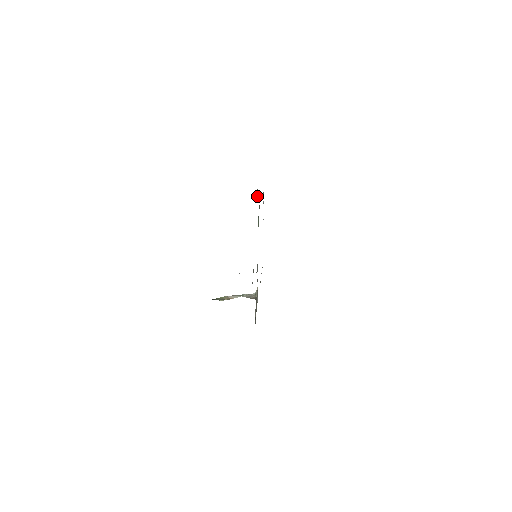
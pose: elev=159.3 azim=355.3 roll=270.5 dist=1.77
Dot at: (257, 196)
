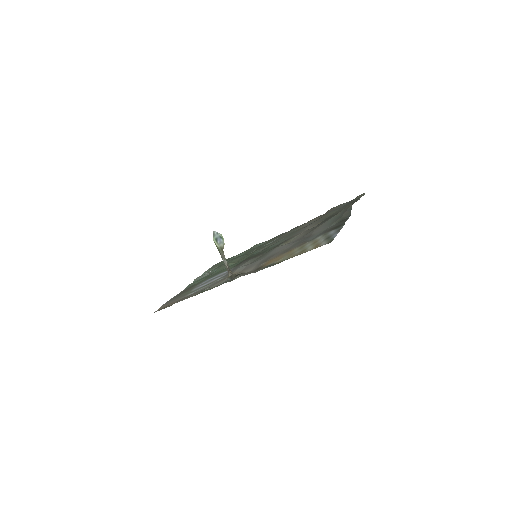
Dot at: (268, 240)
